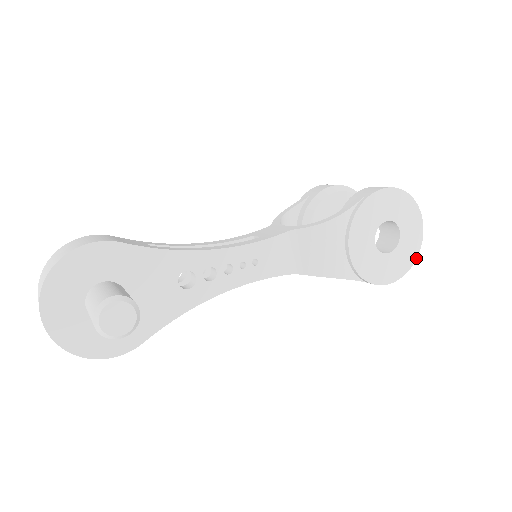
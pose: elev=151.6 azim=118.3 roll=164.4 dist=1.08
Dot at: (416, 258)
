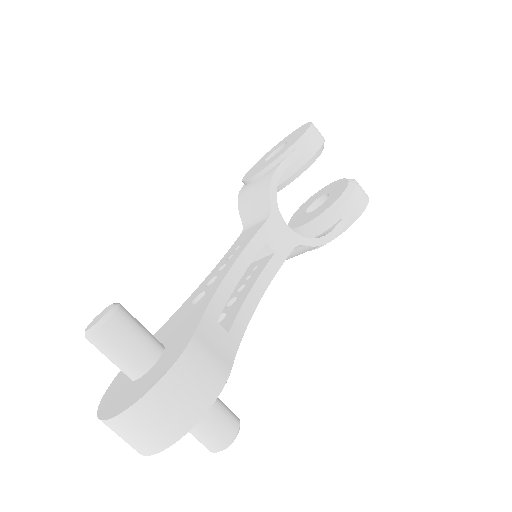
Dot at: occluded
